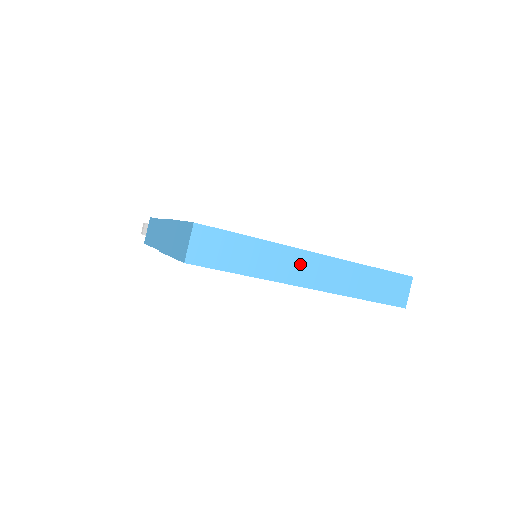
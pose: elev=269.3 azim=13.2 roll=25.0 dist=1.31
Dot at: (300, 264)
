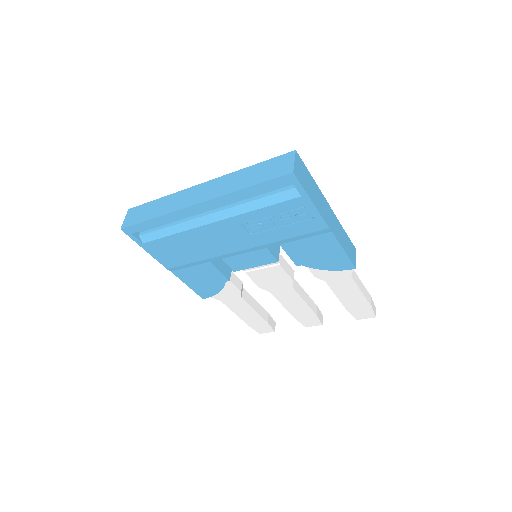
Dot at: (190, 195)
